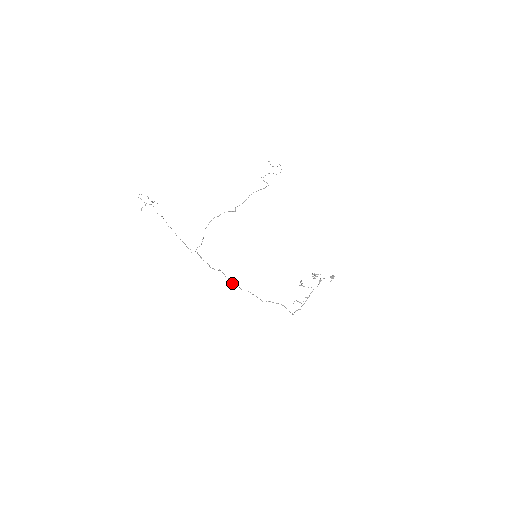
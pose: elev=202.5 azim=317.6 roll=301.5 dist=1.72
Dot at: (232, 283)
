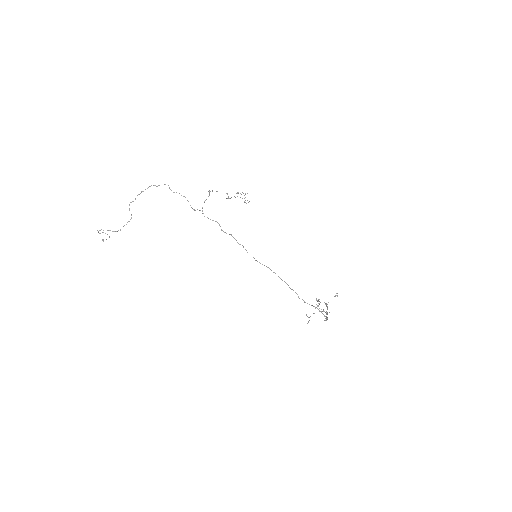
Dot at: occluded
